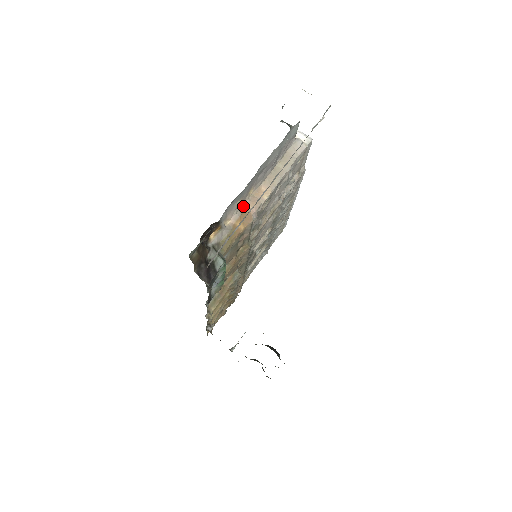
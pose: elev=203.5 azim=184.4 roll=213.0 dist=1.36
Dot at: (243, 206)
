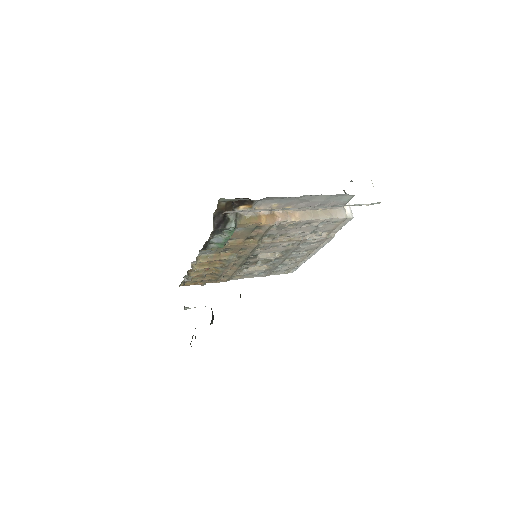
Dot at: (276, 212)
